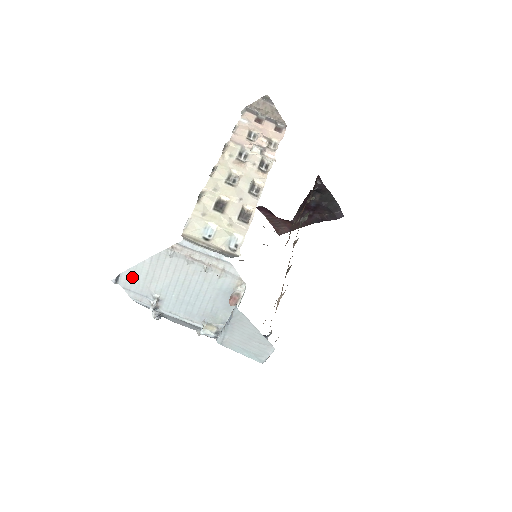
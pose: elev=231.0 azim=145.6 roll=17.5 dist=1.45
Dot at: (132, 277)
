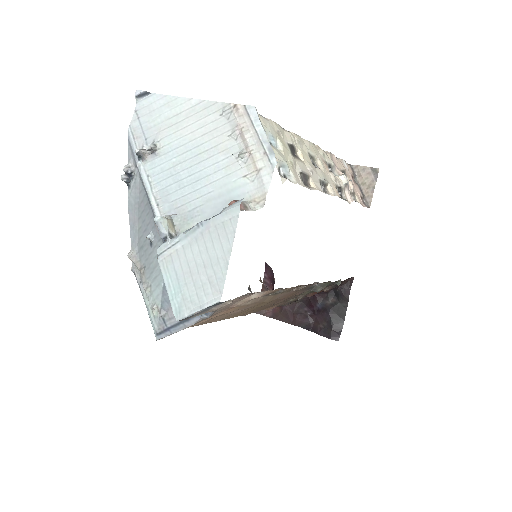
Dot at: (158, 106)
